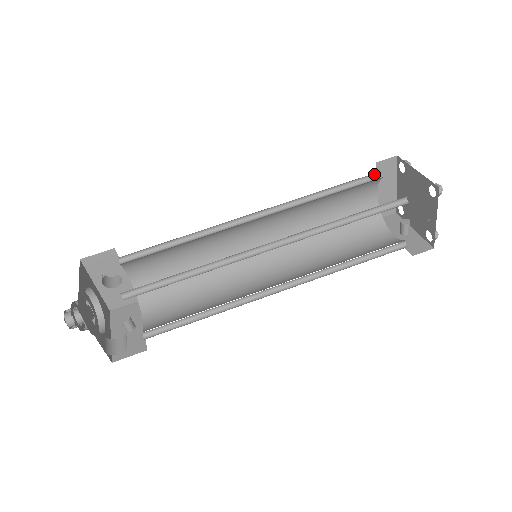
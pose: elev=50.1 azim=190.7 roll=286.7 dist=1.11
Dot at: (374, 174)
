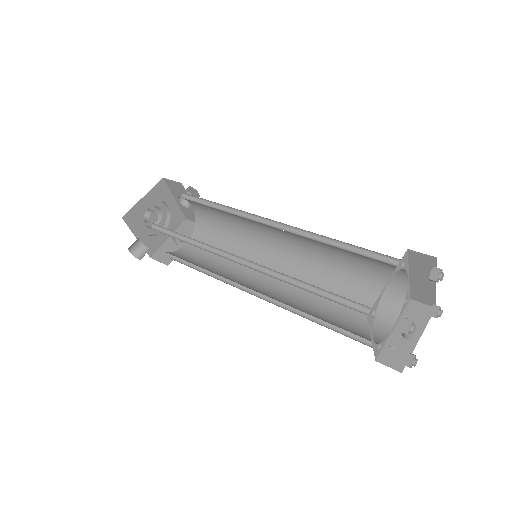
Dot at: (399, 259)
